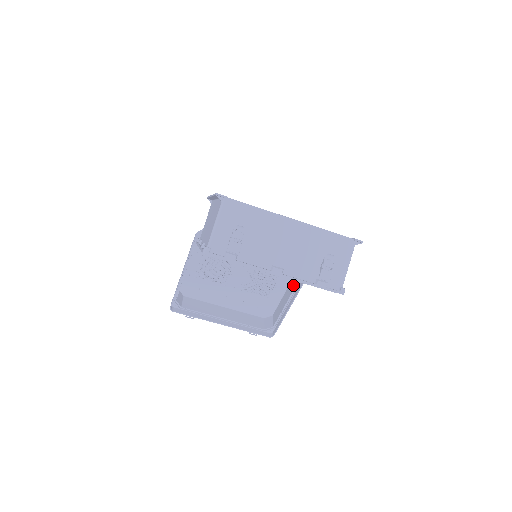
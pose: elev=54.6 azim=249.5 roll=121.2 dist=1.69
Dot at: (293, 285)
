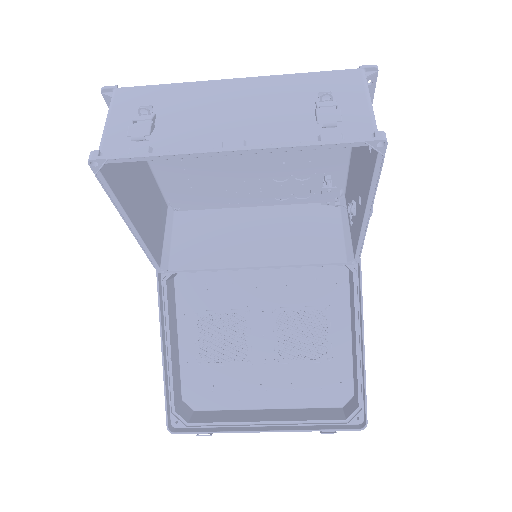
Dot at: (352, 307)
